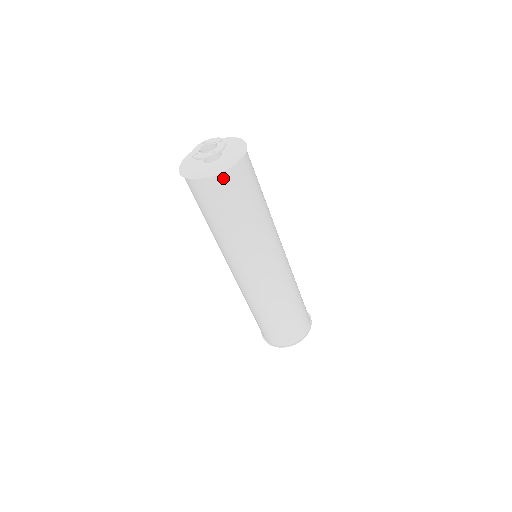
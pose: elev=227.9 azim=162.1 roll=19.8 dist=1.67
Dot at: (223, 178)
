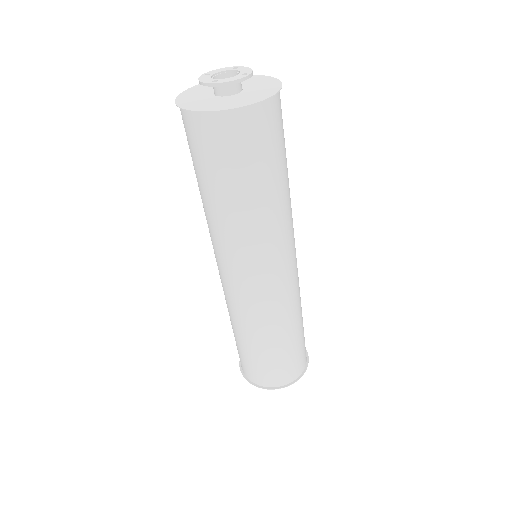
Dot at: (272, 106)
